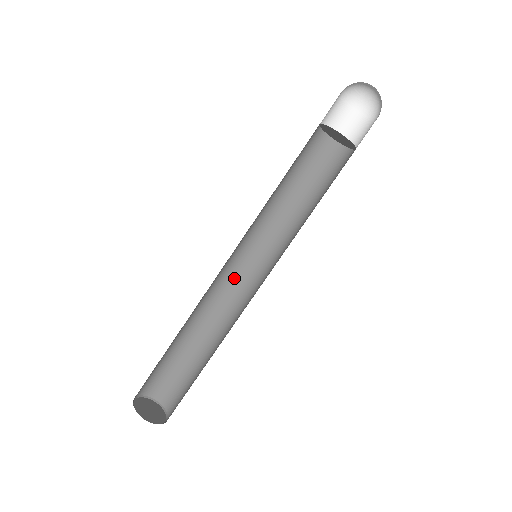
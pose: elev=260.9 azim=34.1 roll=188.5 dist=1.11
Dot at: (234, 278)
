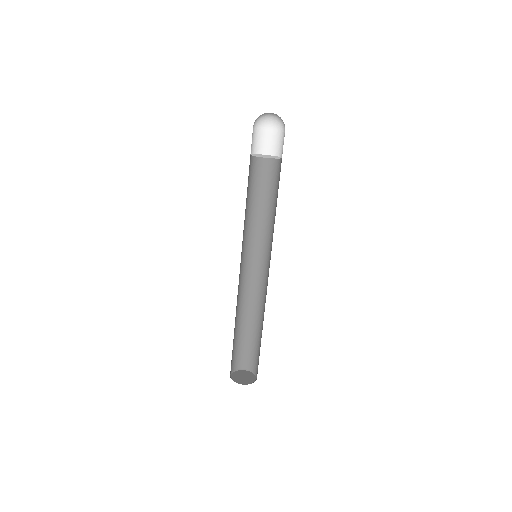
Dot at: (248, 274)
